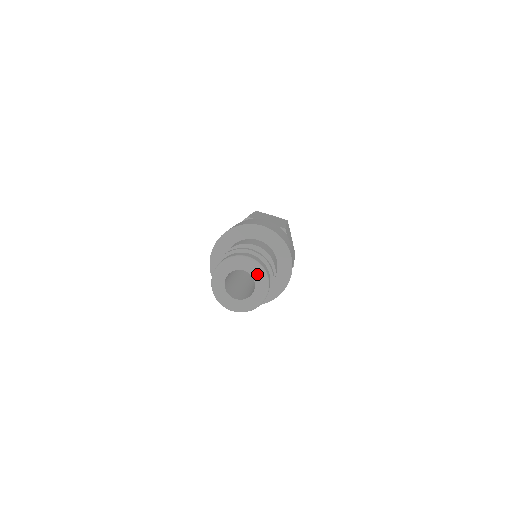
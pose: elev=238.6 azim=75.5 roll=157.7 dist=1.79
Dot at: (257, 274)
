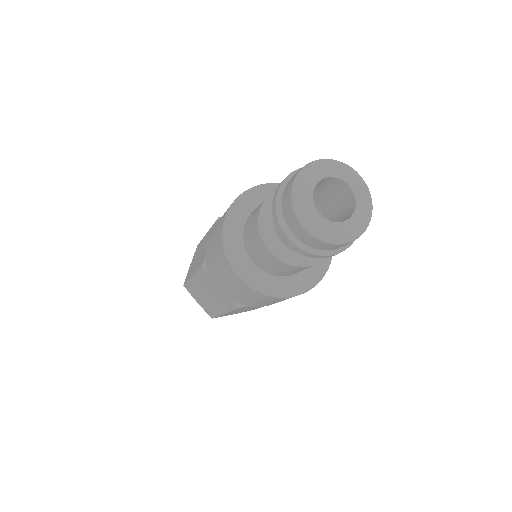
Dot at: (363, 201)
